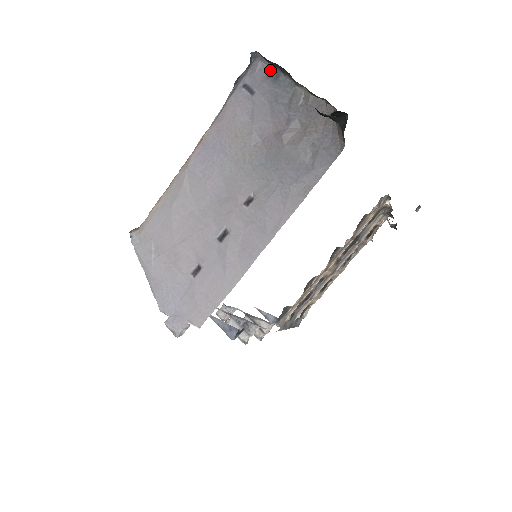
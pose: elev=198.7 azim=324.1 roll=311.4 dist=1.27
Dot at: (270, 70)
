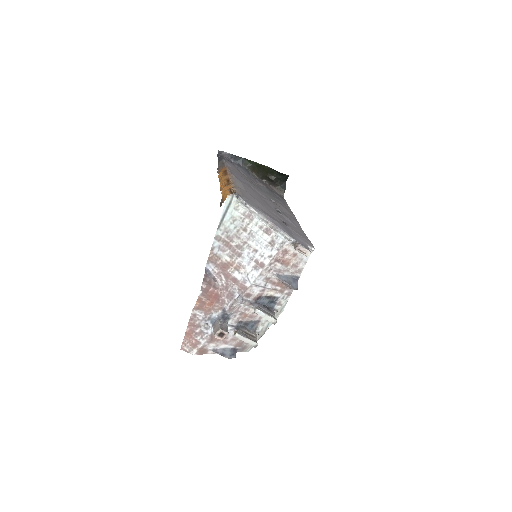
Dot at: occluded
